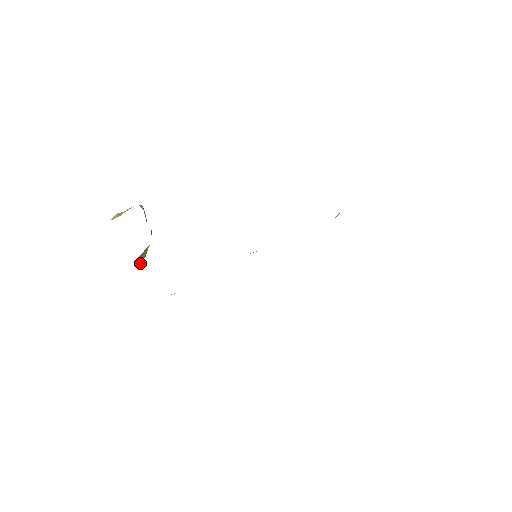
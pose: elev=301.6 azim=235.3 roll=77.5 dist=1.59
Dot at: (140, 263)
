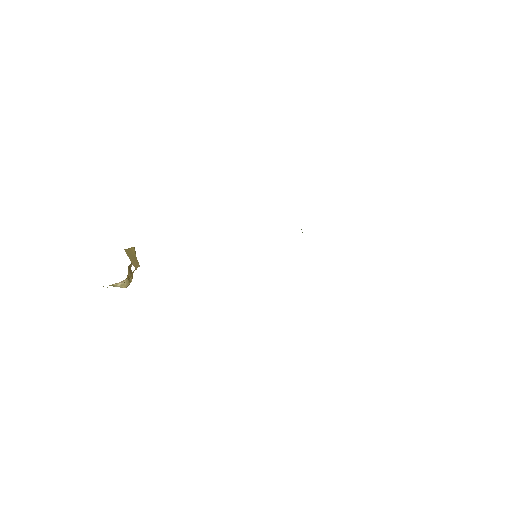
Dot at: occluded
